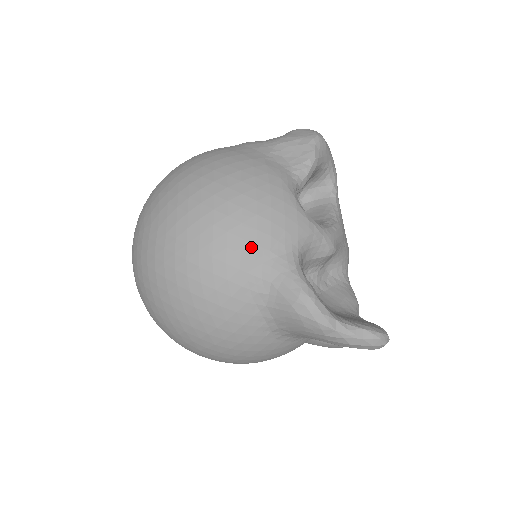
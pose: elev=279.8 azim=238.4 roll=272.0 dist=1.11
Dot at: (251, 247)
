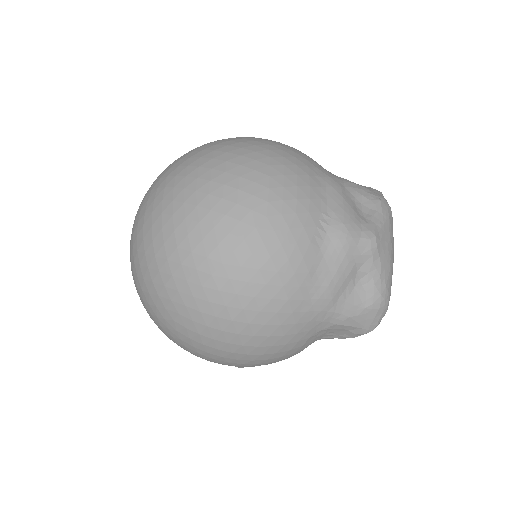
Dot at: occluded
